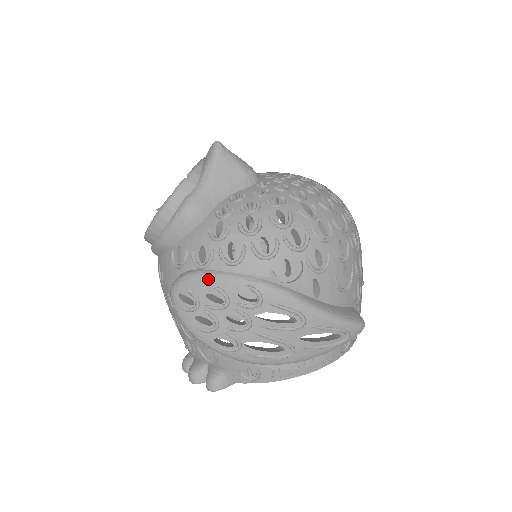
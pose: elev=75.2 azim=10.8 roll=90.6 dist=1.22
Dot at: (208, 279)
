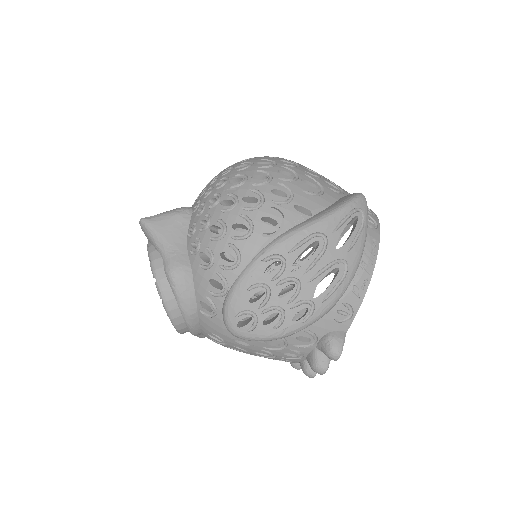
Dot at: (238, 291)
